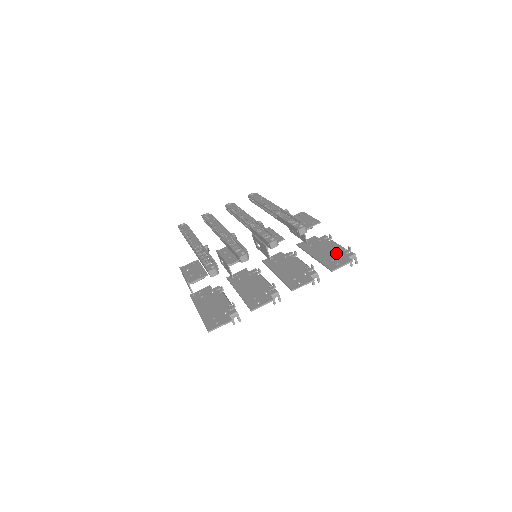
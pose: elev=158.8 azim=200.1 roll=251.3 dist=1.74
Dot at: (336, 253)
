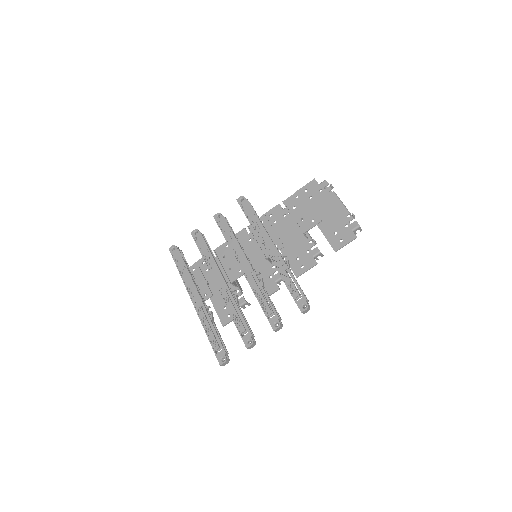
Dot at: (339, 220)
